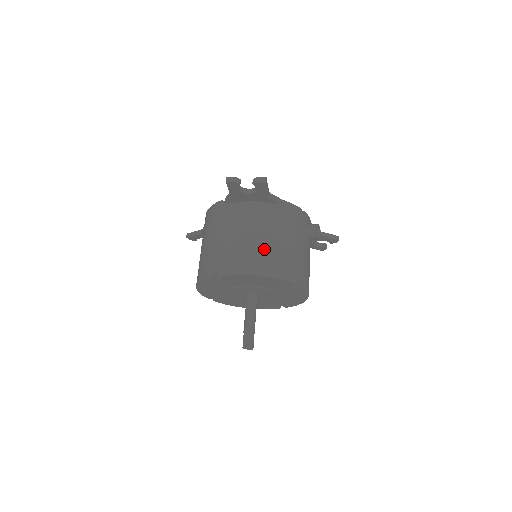
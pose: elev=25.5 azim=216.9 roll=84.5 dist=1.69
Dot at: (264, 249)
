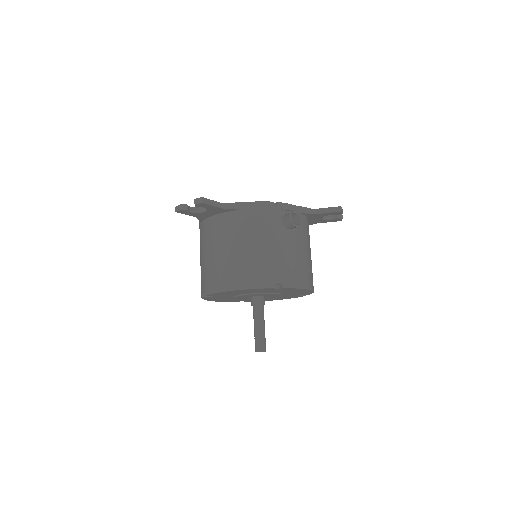
Dot at: (231, 262)
